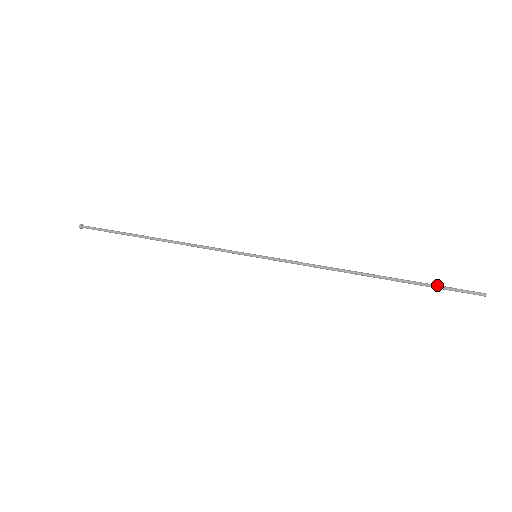
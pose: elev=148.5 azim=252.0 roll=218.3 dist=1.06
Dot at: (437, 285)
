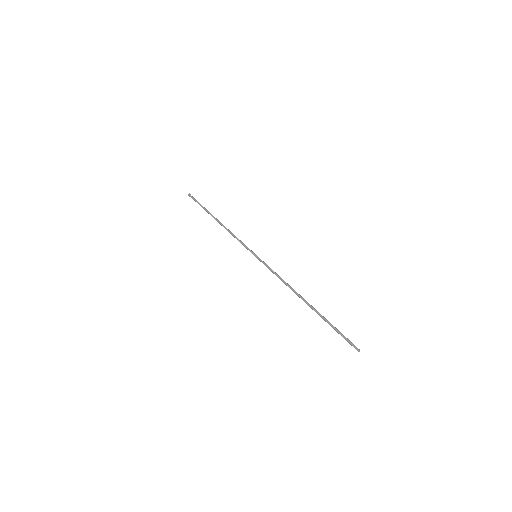
Dot at: (335, 329)
